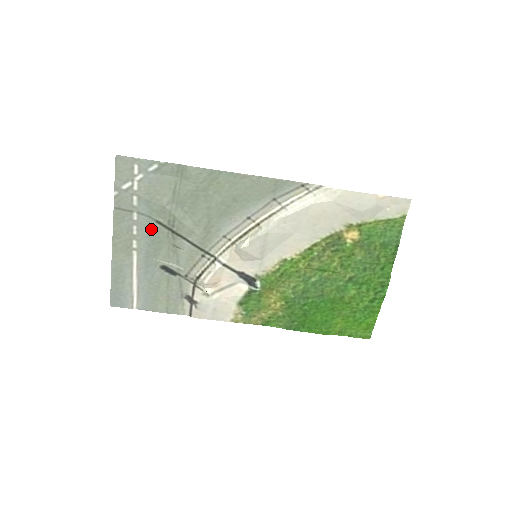
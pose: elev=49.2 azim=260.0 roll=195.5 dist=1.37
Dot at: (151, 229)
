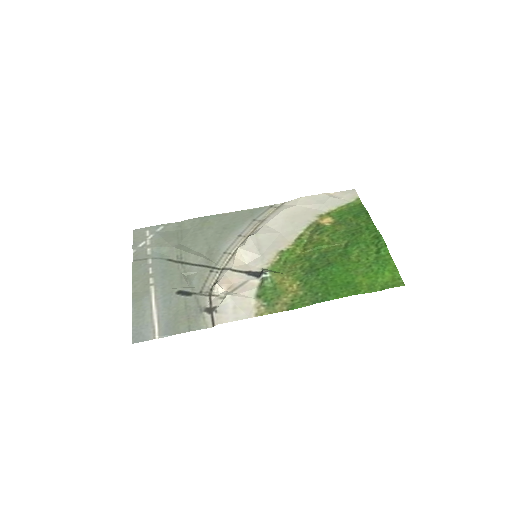
Dot at: (164, 266)
